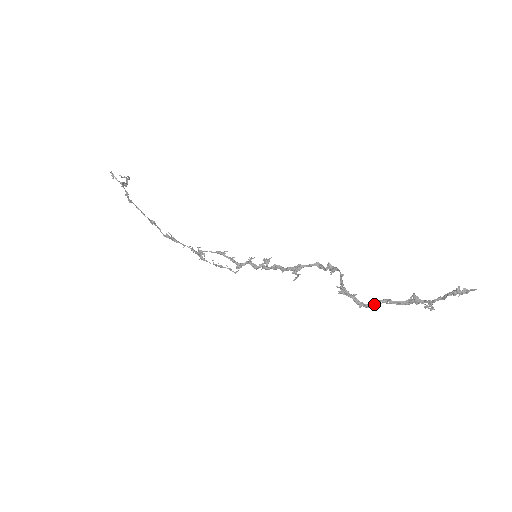
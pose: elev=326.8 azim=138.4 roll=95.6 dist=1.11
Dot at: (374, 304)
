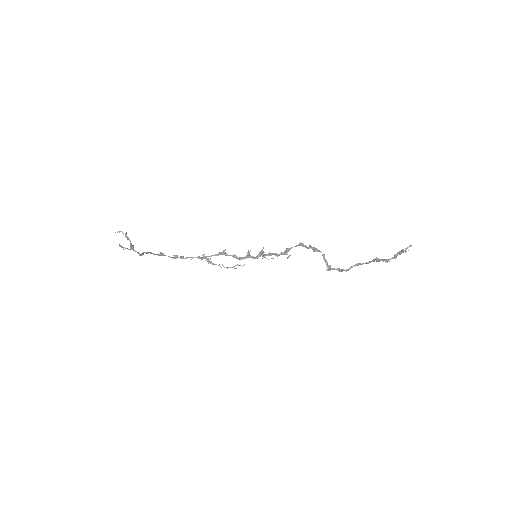
Dot at: occluded
